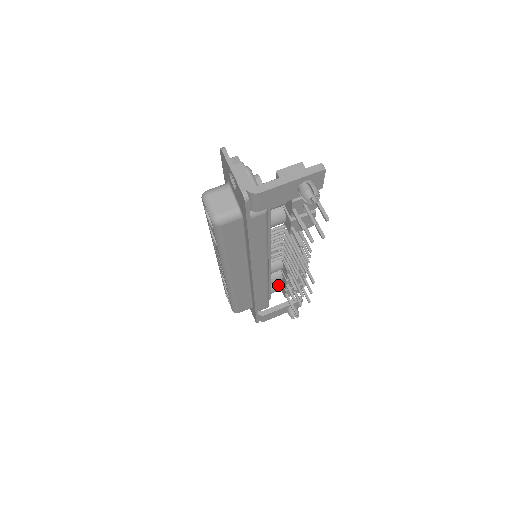
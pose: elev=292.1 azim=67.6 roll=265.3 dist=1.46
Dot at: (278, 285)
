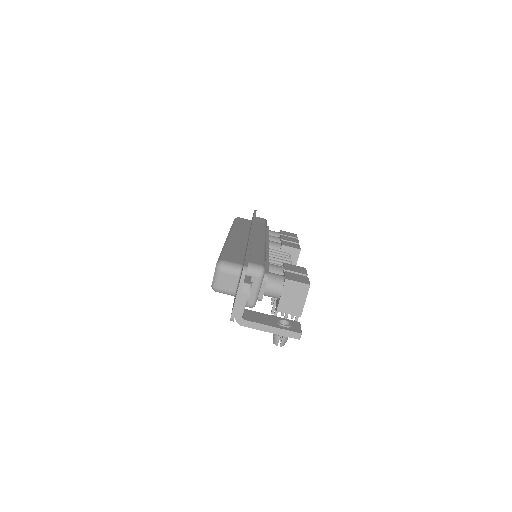
Dot at: occluded
